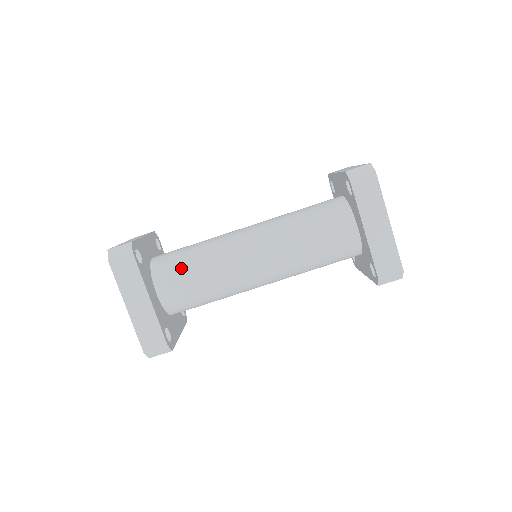
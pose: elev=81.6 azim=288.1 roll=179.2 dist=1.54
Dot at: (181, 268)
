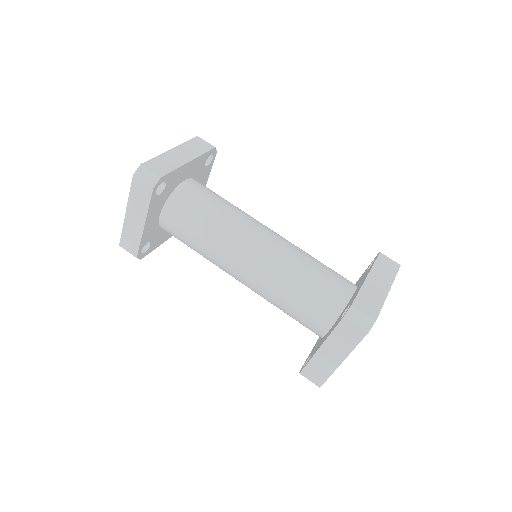
Dot at: (189, 219)
